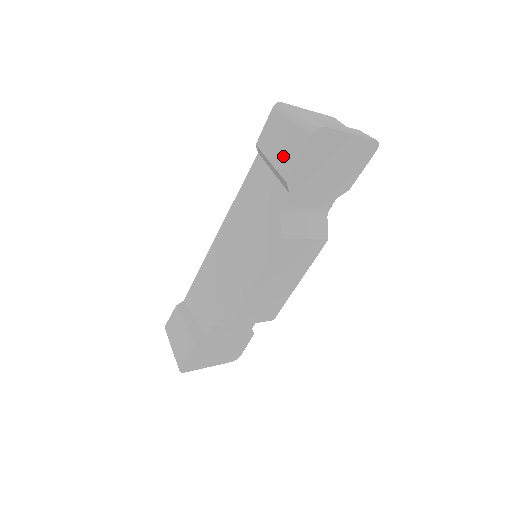
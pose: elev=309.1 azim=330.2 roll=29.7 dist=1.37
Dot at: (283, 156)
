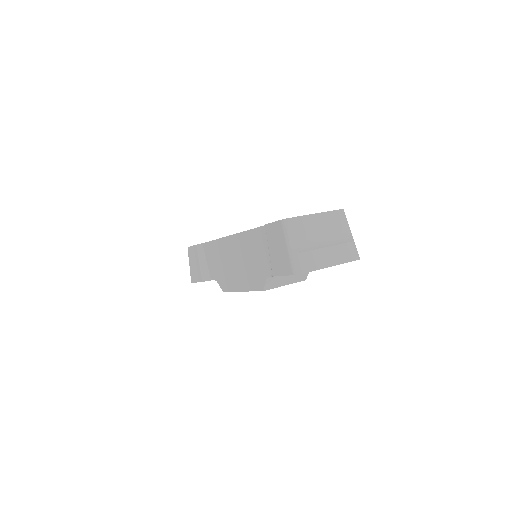
Dot at: (276, 259)
